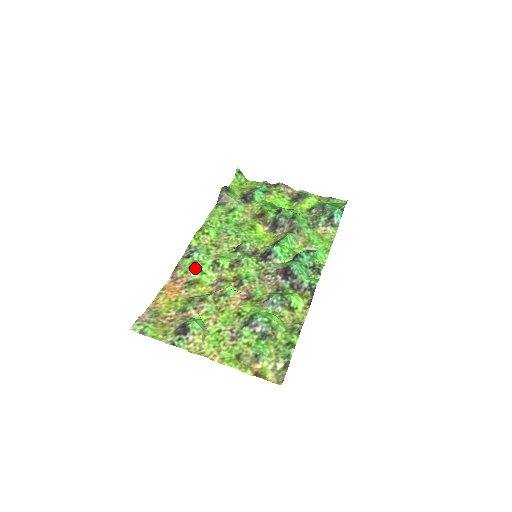
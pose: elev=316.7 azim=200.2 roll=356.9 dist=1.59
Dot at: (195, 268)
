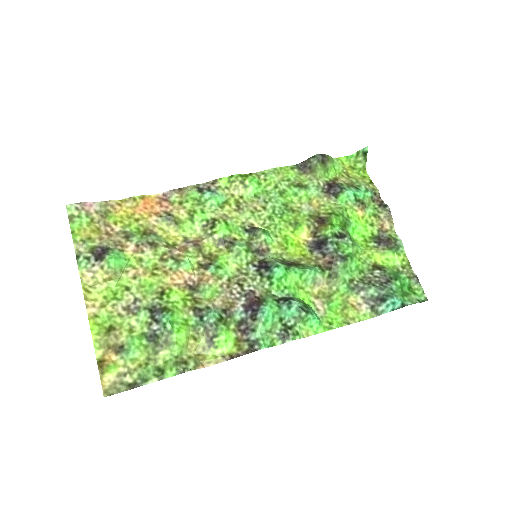
Dot at: (191, 207)
